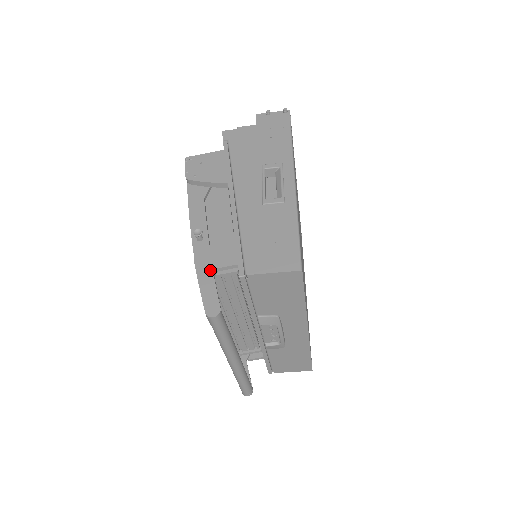
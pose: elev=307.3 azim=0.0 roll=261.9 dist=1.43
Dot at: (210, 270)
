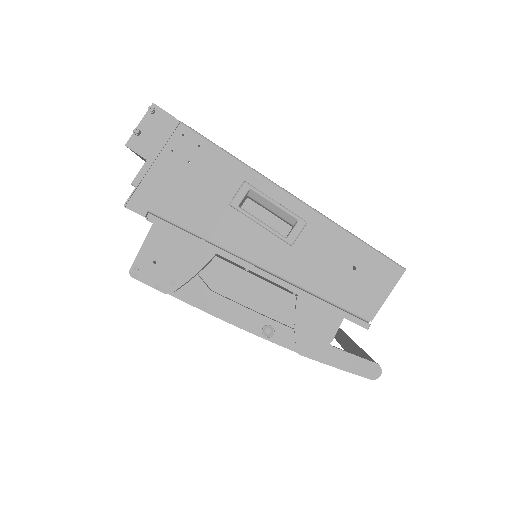
Dot at: (323, 346)
